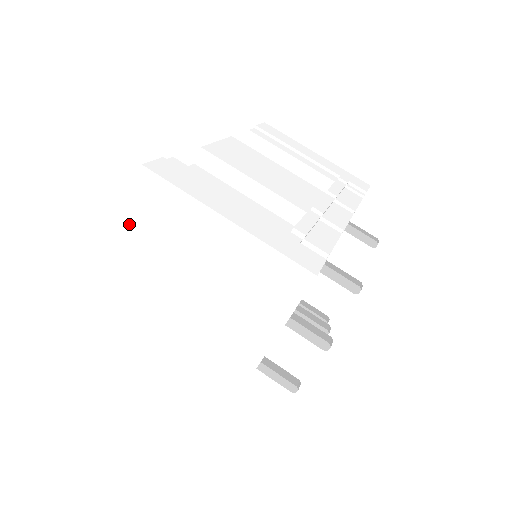
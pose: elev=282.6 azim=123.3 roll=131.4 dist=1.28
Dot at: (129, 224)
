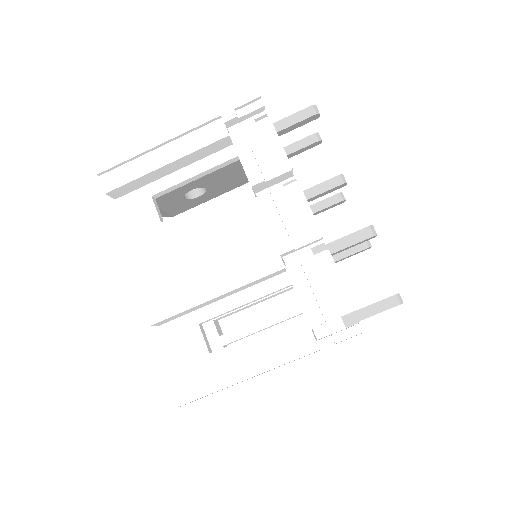
Dot at: occluded
